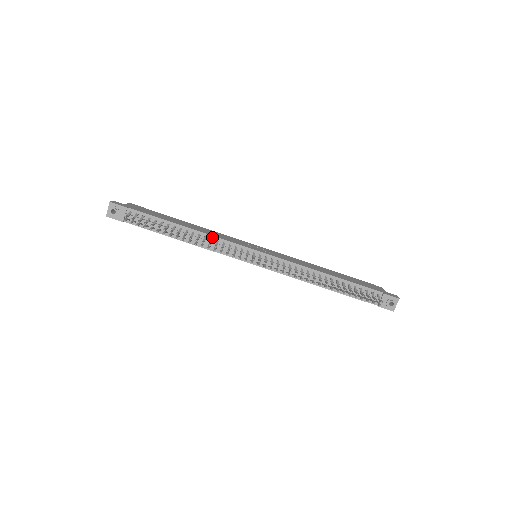
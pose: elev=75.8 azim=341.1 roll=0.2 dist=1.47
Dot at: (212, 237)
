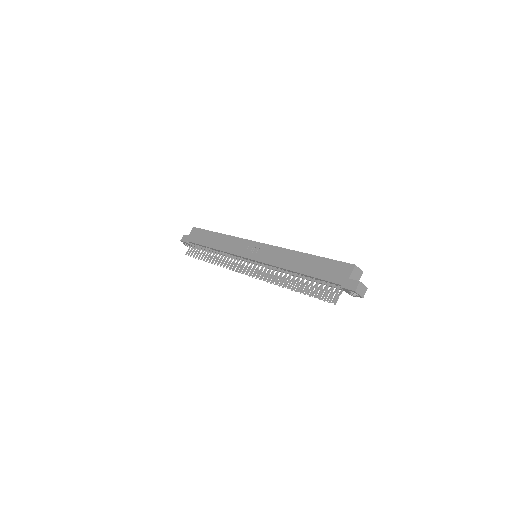
Dot at: (225, 252)
